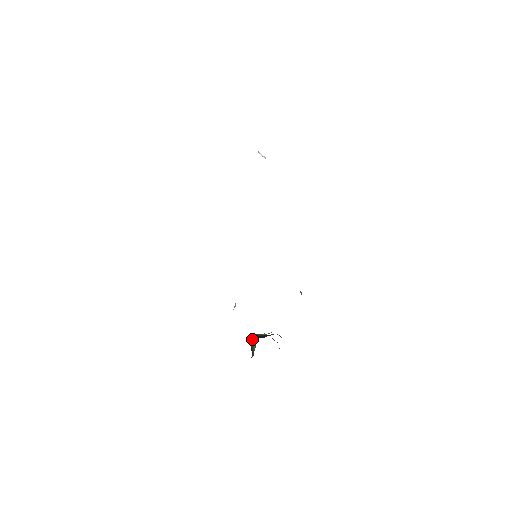
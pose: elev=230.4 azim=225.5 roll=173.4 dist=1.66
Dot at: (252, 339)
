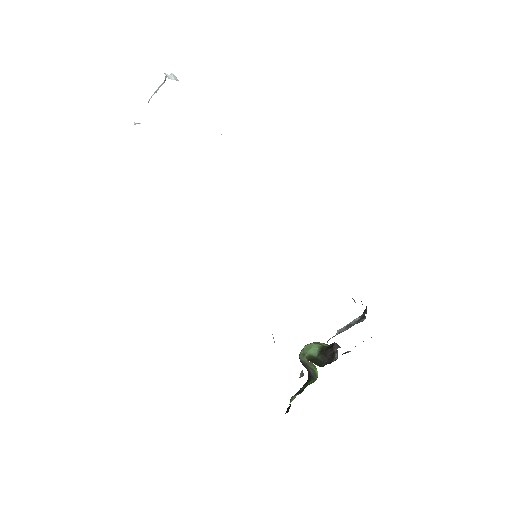
Dot at: (307, 362)
